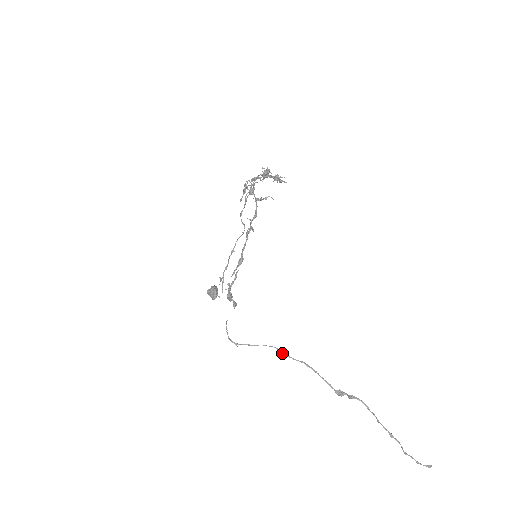
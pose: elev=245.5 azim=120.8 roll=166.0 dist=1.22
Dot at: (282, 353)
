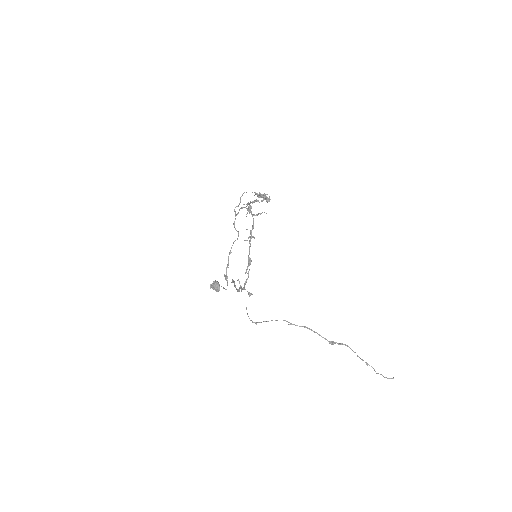
Dot at: (290, 323)
